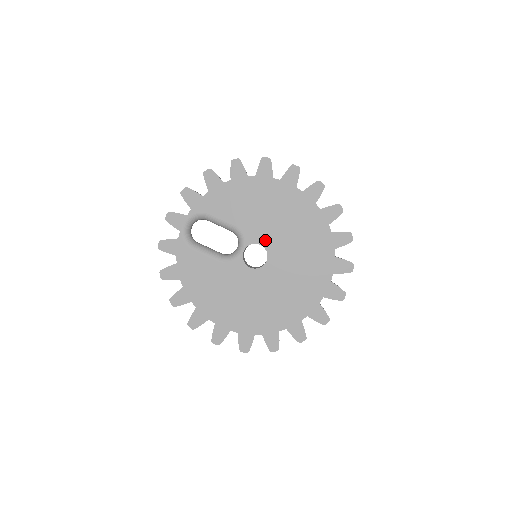
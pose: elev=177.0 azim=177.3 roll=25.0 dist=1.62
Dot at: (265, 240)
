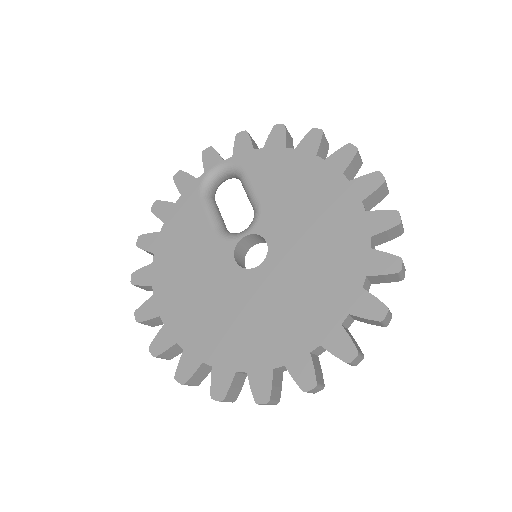
Dot at: (276, 240)
